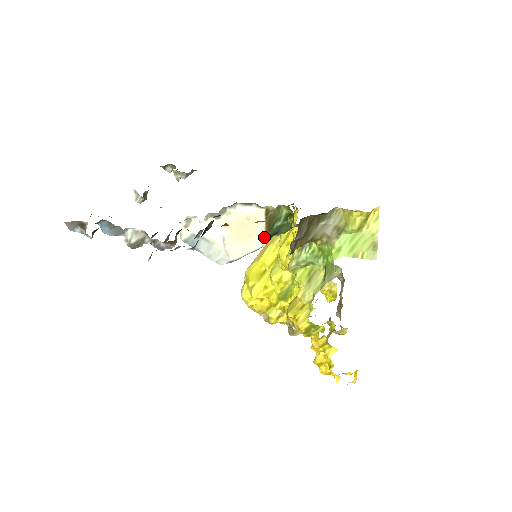
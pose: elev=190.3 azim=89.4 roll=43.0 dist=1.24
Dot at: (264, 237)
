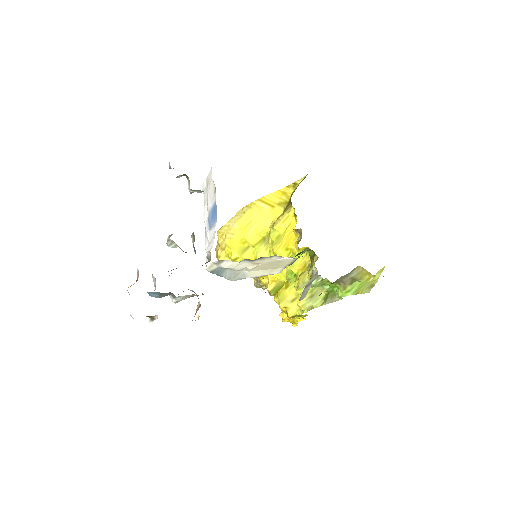
Dot at: (284, 268)
